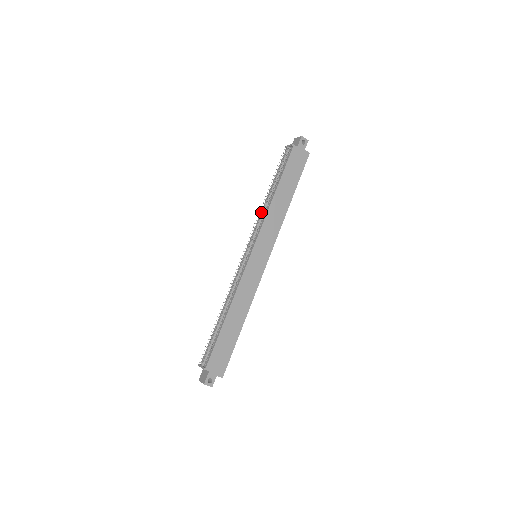
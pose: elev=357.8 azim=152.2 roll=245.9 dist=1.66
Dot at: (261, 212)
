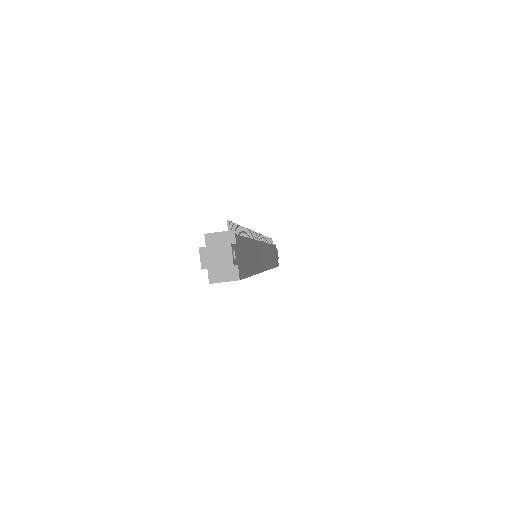
Dot at: occluded
